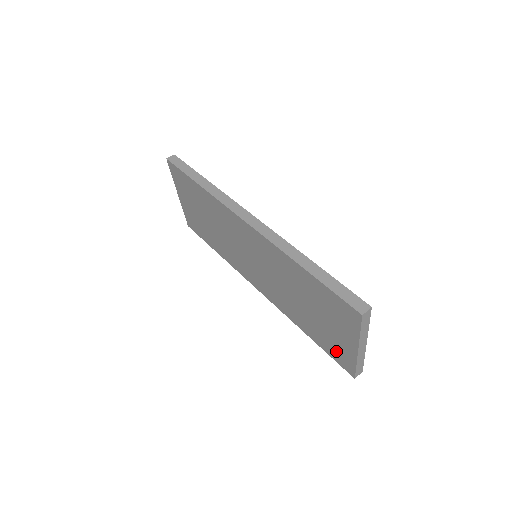
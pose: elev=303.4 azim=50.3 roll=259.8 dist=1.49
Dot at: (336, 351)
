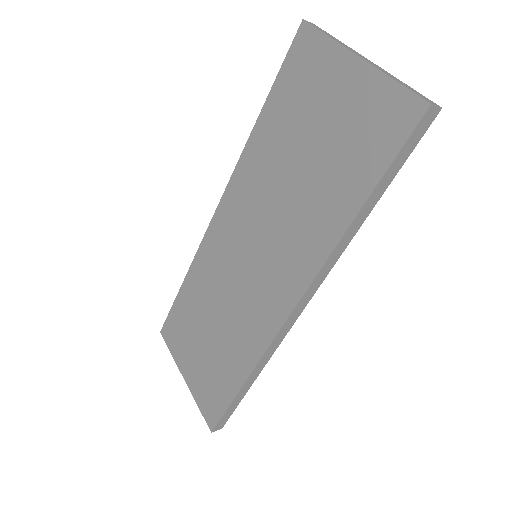
Dot at: (374, 129)
